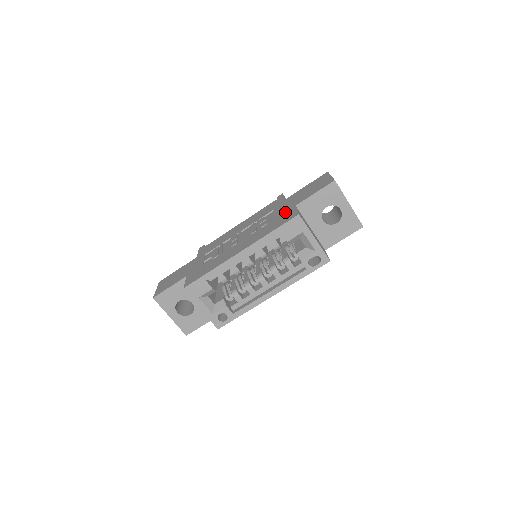
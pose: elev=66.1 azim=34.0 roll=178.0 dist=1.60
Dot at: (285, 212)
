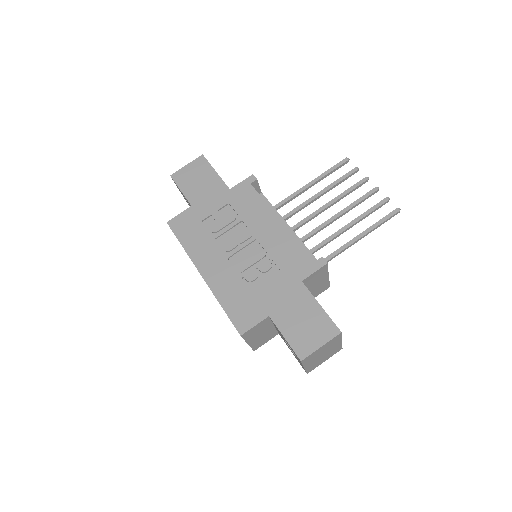
Dot at: (260, 305)
